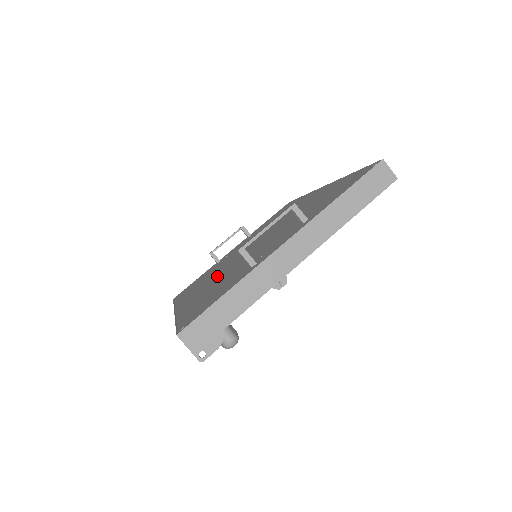
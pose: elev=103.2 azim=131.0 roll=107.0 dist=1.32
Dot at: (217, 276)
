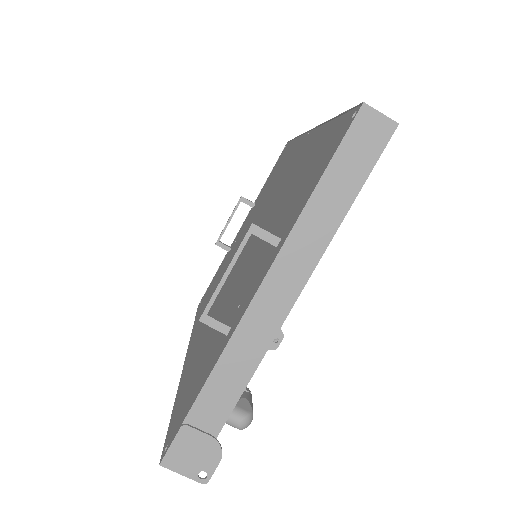
Dot at: (217, 301)
